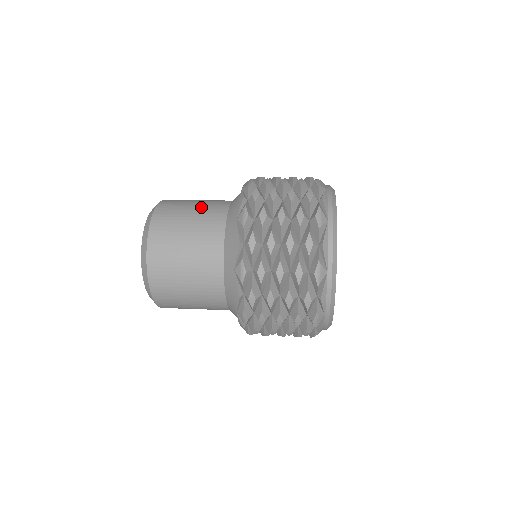
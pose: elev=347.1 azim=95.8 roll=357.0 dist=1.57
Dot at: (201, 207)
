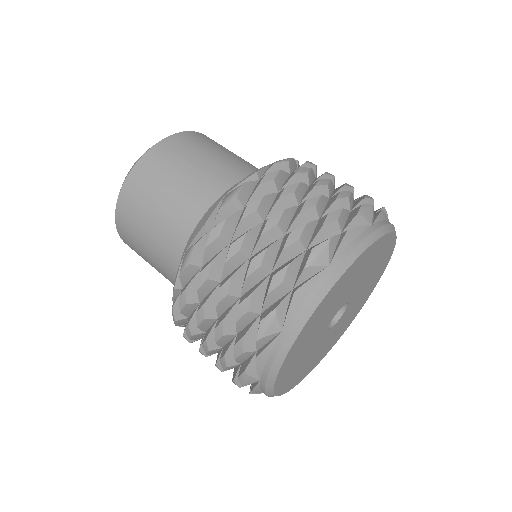
Dot at: (182, 187)
